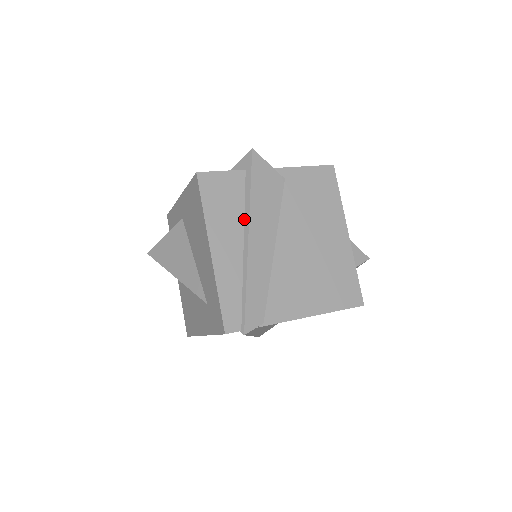
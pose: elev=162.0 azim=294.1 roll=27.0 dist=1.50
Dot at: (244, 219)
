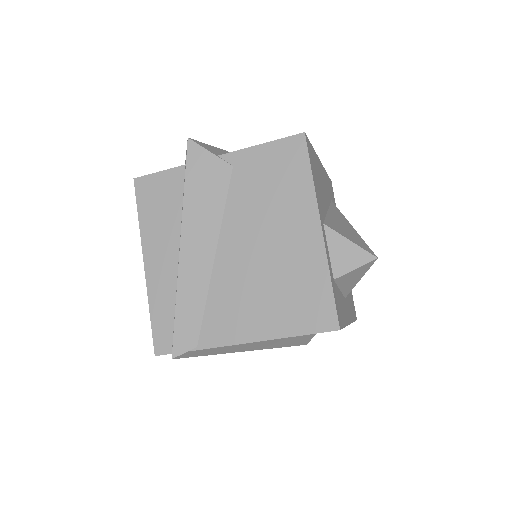
Dot at: (181, 224)
